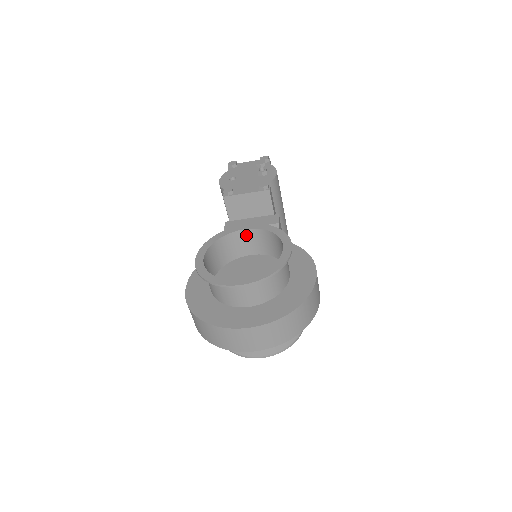
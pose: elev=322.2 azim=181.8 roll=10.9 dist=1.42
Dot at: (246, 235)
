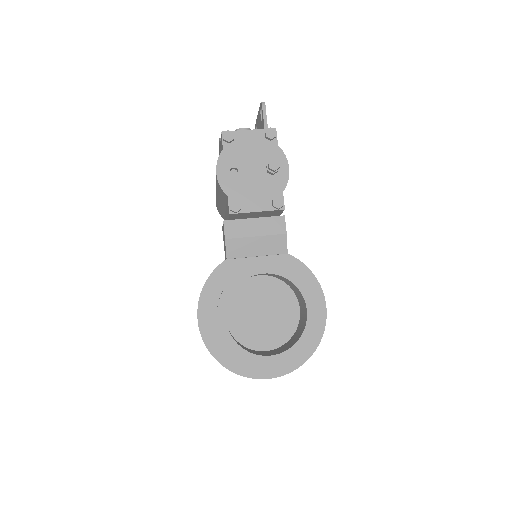
Dot at: occluded
